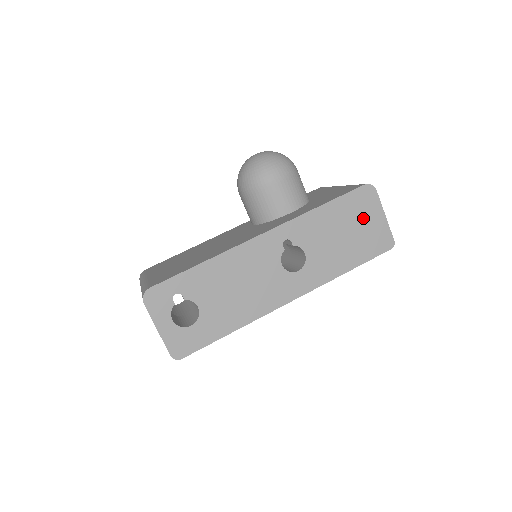
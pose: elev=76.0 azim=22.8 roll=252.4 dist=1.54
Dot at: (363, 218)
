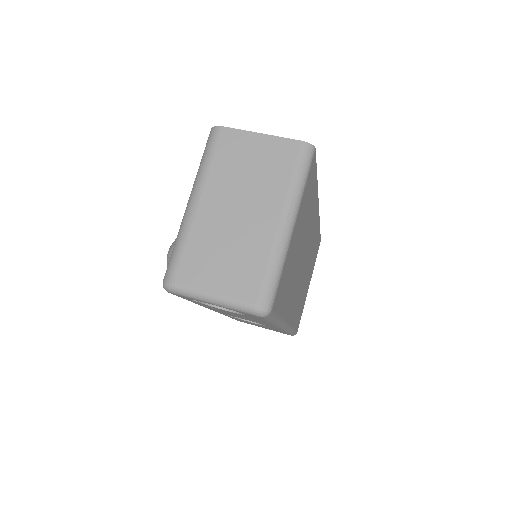
Dot at: occluded
